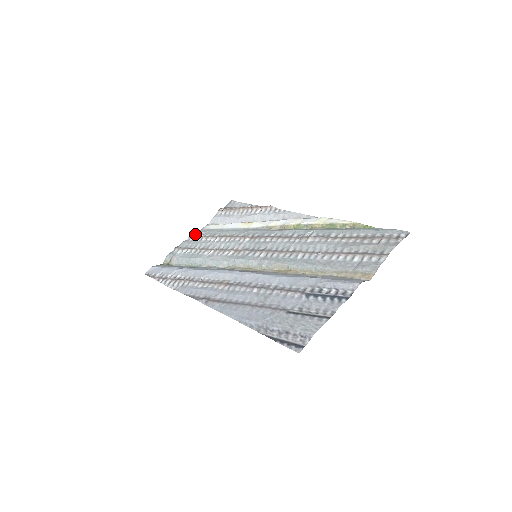
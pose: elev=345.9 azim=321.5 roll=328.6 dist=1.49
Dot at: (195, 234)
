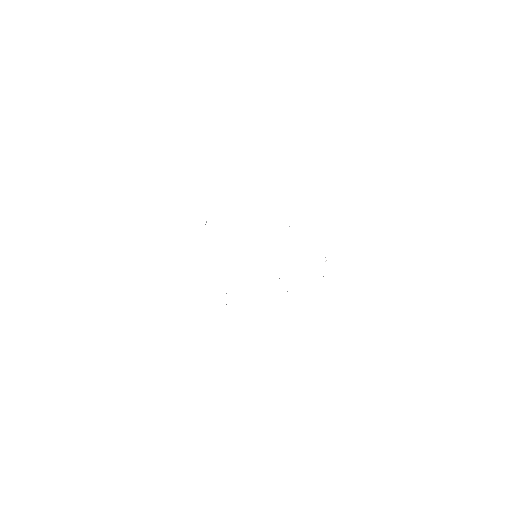
Dot at: occluded
